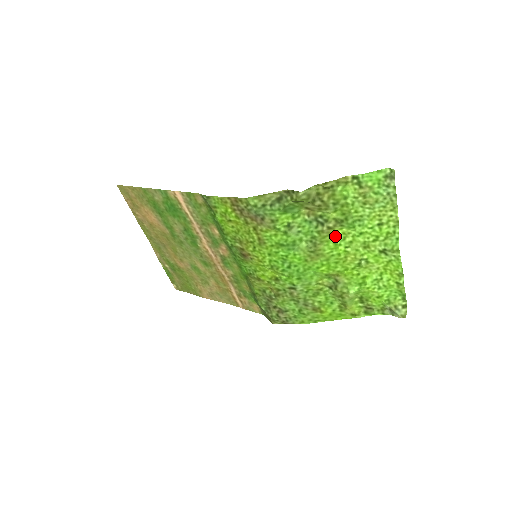
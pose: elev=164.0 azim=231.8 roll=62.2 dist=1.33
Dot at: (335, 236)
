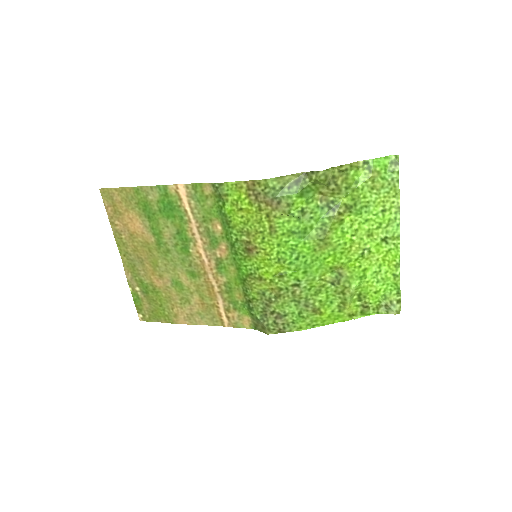
Dot at: (343, 223)
